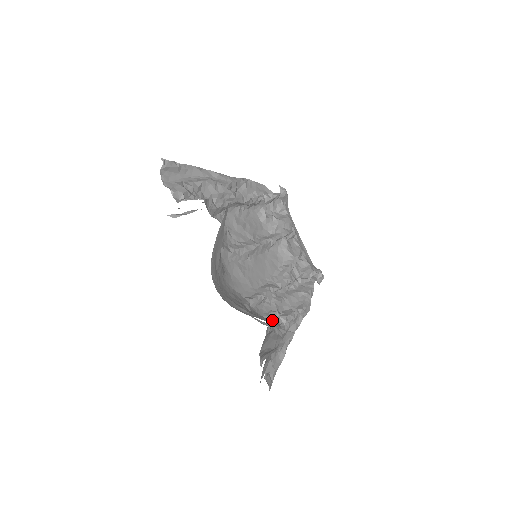
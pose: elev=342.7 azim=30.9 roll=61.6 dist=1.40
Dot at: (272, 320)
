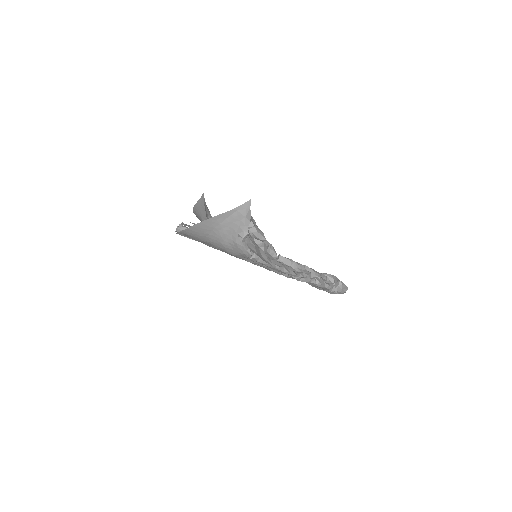
Dot at: occluded
